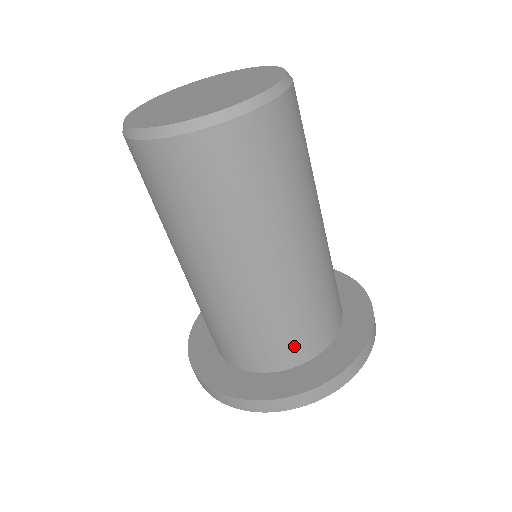
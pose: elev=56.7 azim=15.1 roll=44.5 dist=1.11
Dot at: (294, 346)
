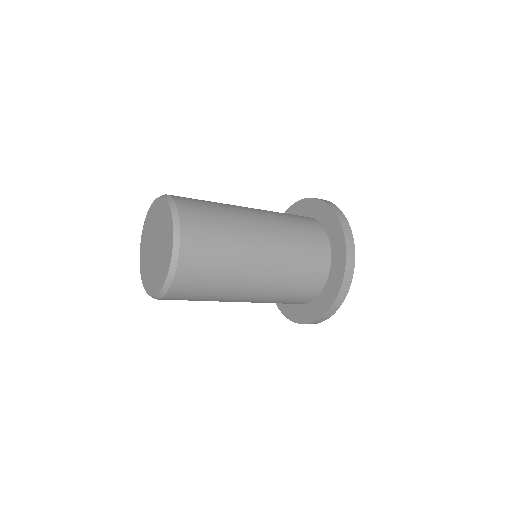
Dot at: (317, 266)
